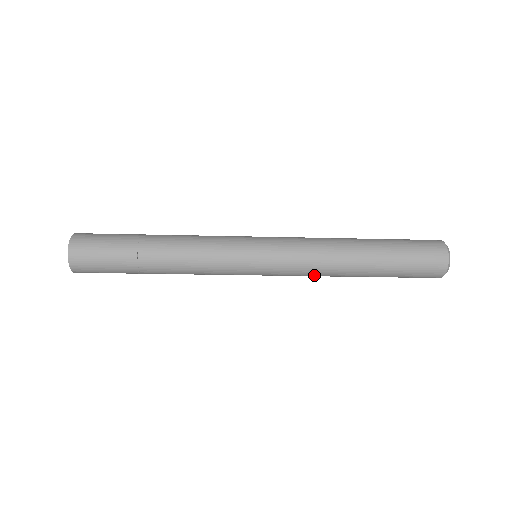
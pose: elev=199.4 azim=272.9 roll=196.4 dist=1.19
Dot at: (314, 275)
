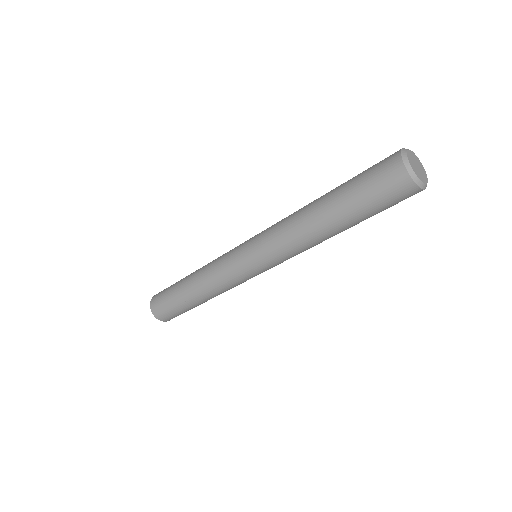
Dot at: (297, 250)
